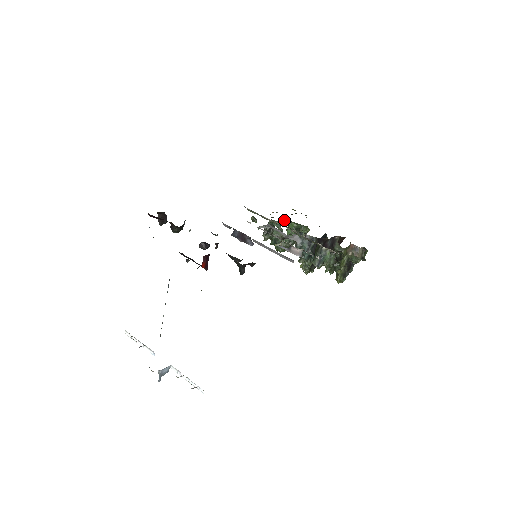
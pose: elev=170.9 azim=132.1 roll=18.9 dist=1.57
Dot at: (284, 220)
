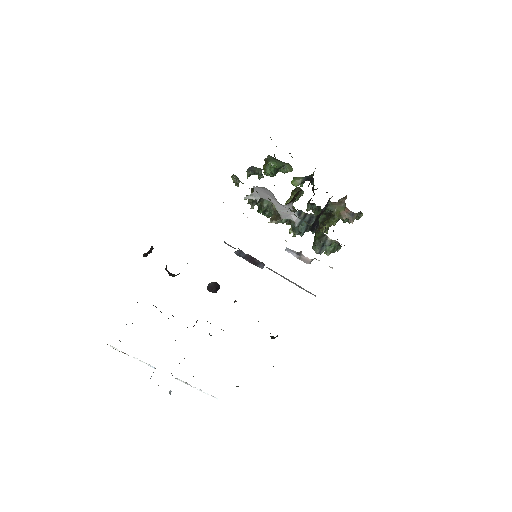
Dot at: occluded
